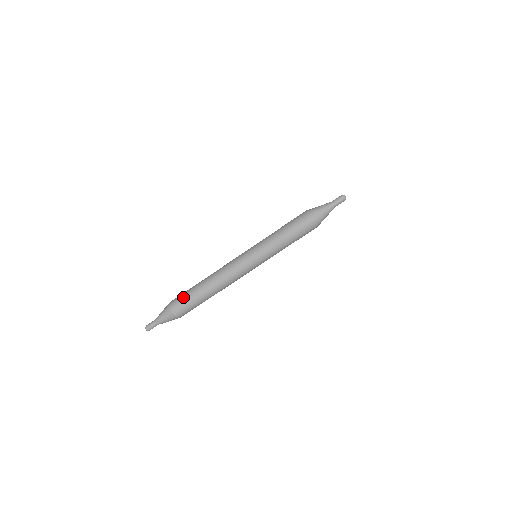
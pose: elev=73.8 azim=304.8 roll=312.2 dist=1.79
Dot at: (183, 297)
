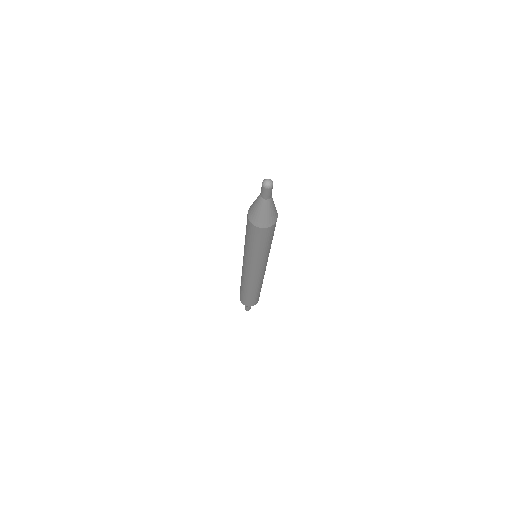
Dot at: (240, 294)
